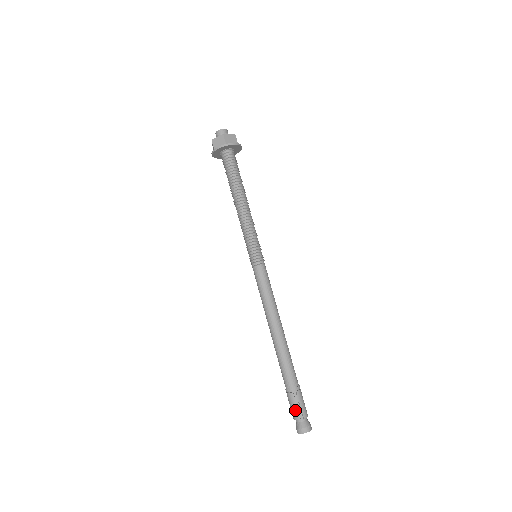
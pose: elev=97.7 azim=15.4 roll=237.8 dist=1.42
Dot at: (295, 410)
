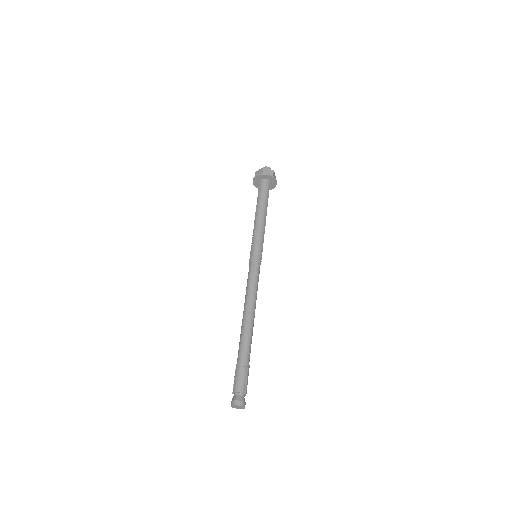
Dot at: (242, 383)
